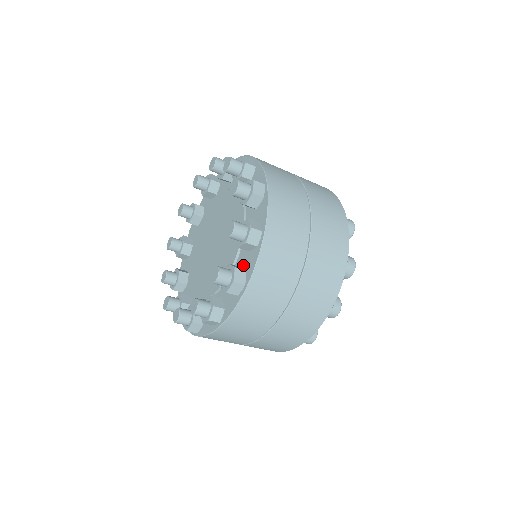
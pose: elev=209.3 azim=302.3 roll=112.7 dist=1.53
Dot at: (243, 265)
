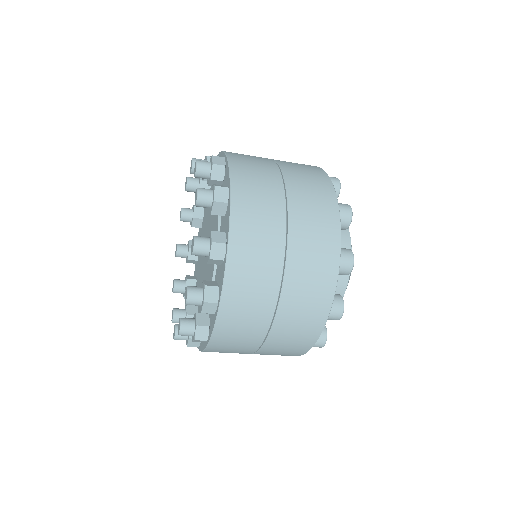
Dot at: occluded
